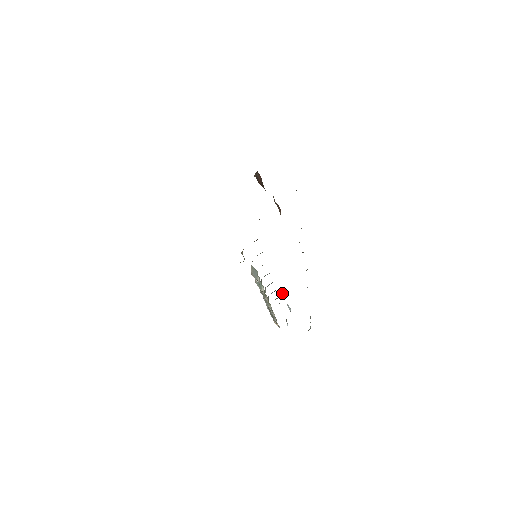
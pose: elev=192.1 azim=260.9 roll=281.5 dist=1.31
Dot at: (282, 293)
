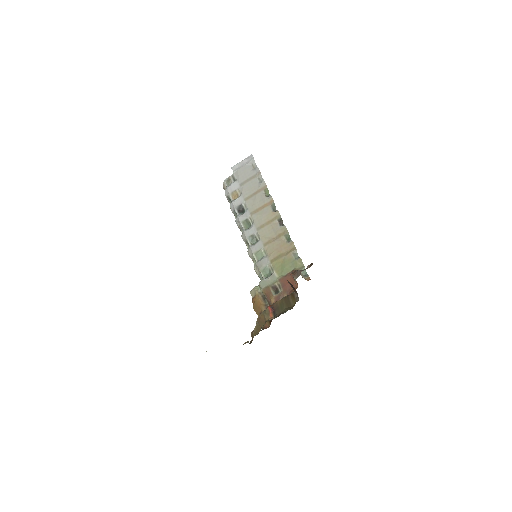
Dot at: (241, 193)
